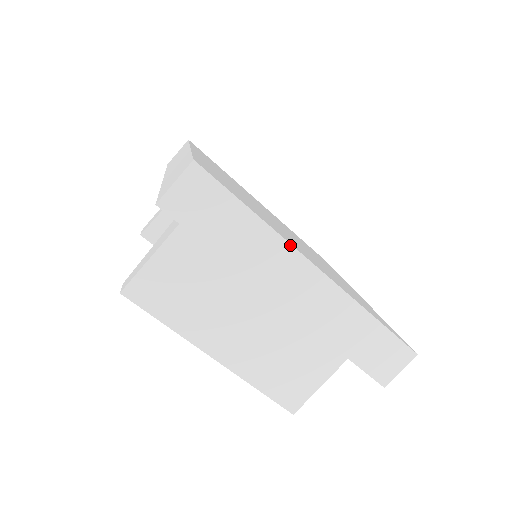
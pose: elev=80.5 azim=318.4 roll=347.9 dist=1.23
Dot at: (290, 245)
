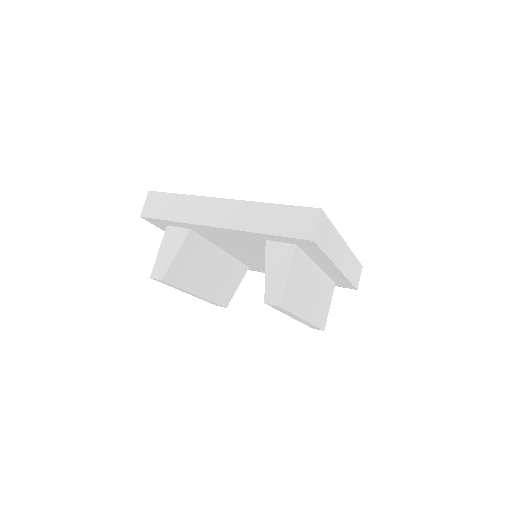
Dot at: (340, 236)
